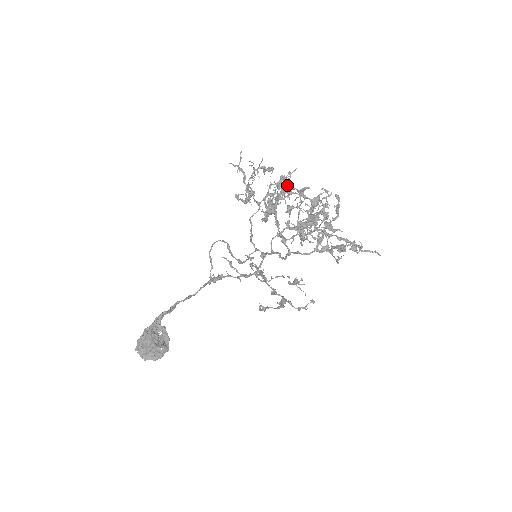
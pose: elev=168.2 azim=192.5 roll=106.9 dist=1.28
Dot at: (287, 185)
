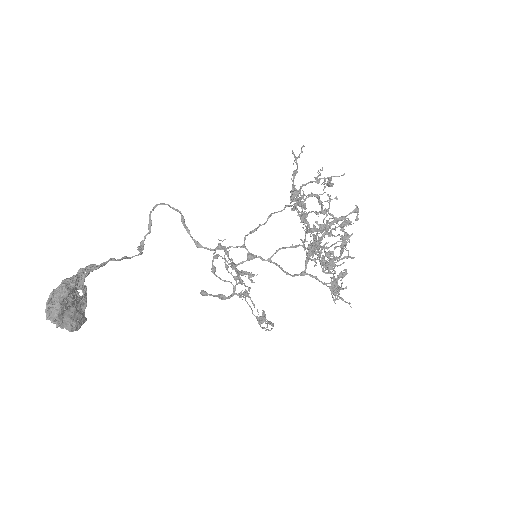
Dot at: (358, 214)
